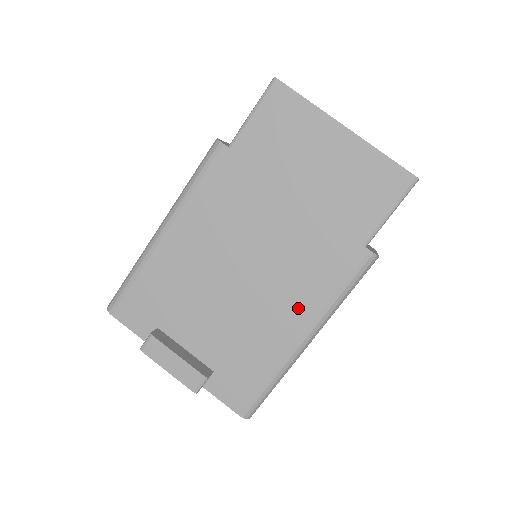
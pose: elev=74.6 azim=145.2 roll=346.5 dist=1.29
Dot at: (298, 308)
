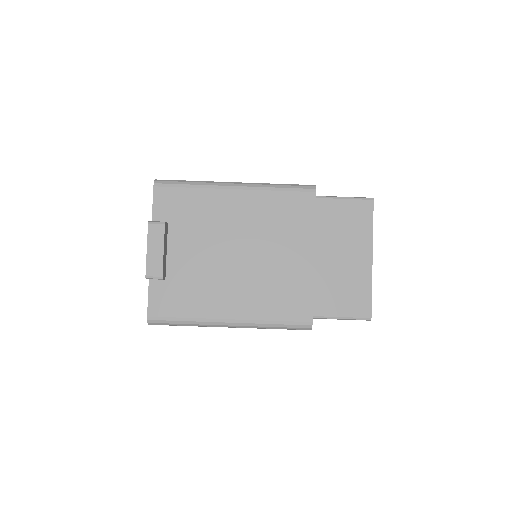
Dot at: (247, 304)
